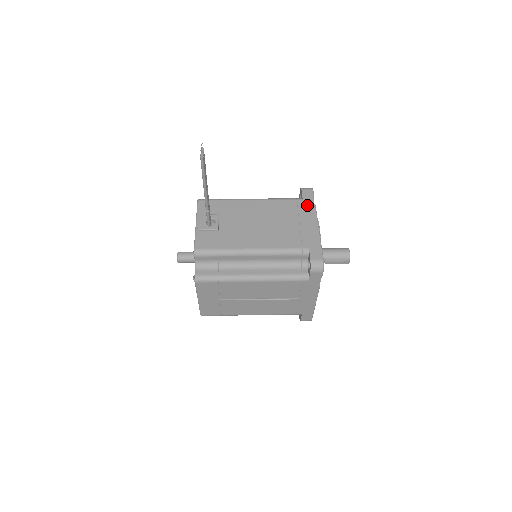
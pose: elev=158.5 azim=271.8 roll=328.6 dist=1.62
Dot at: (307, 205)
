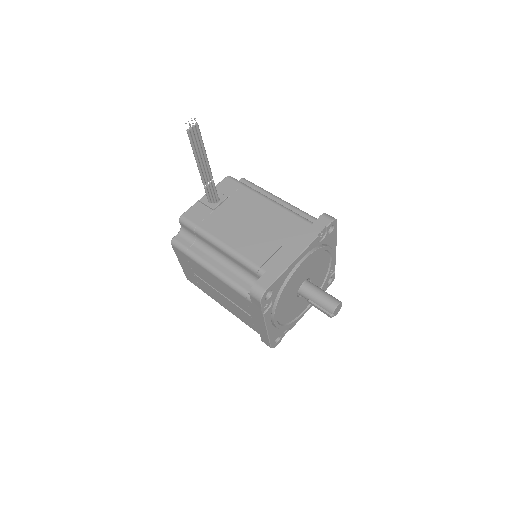
Dot at: (309, 232)
